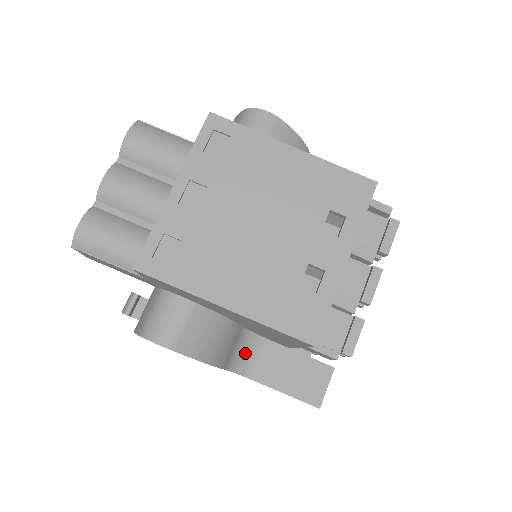
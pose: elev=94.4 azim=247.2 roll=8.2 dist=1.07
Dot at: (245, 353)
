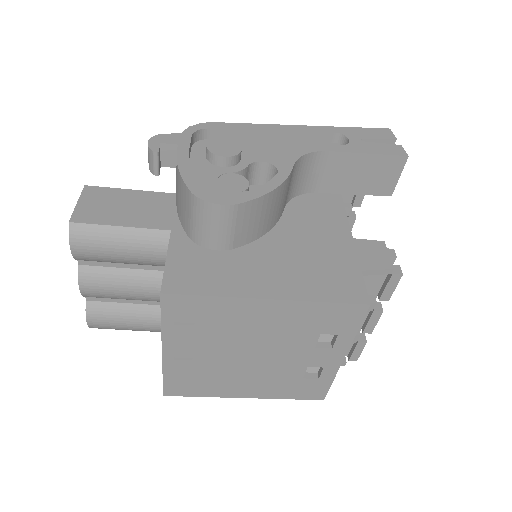
Dot at: occluded
